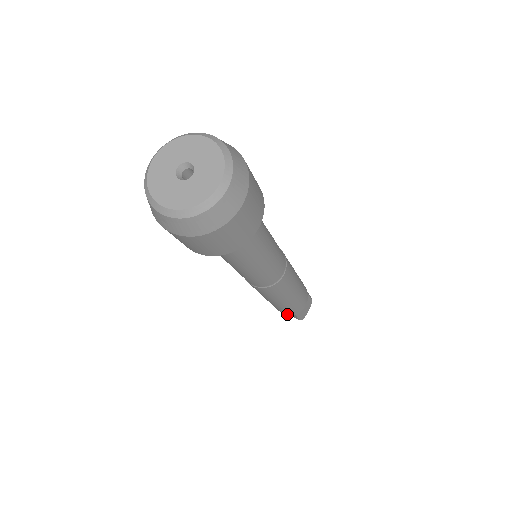
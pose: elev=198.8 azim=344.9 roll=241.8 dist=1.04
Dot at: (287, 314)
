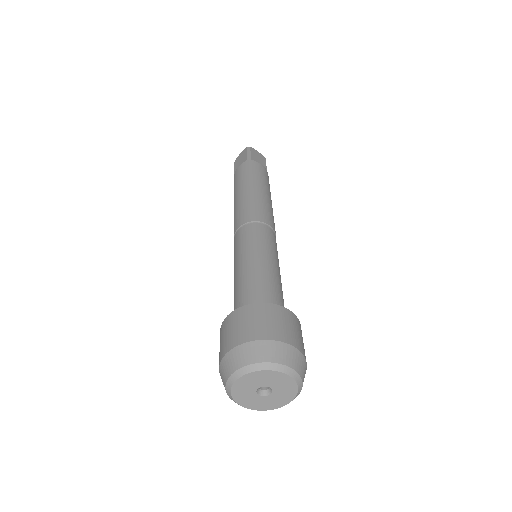
Dot at: occluded
